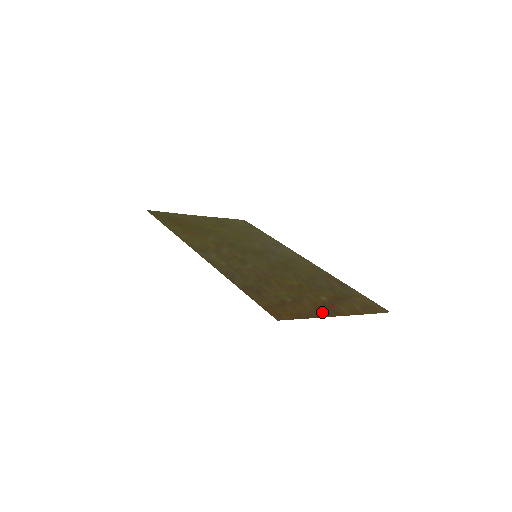
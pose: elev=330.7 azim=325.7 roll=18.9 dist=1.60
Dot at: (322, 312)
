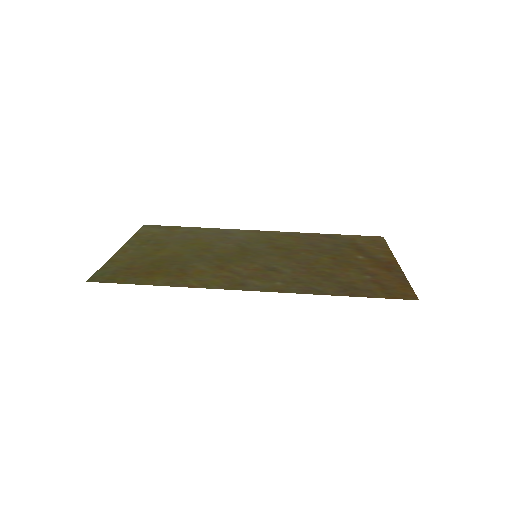
Dot at: (393, 269)
